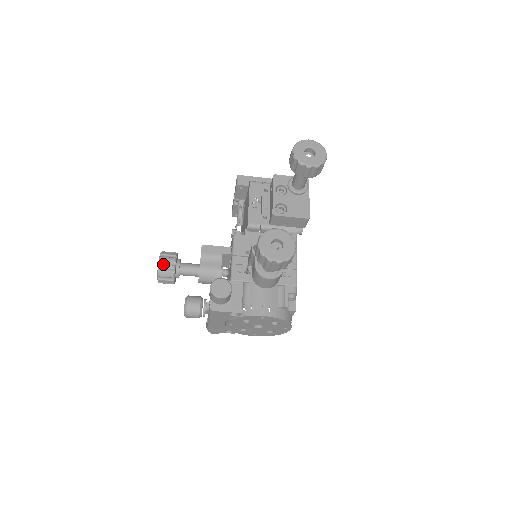
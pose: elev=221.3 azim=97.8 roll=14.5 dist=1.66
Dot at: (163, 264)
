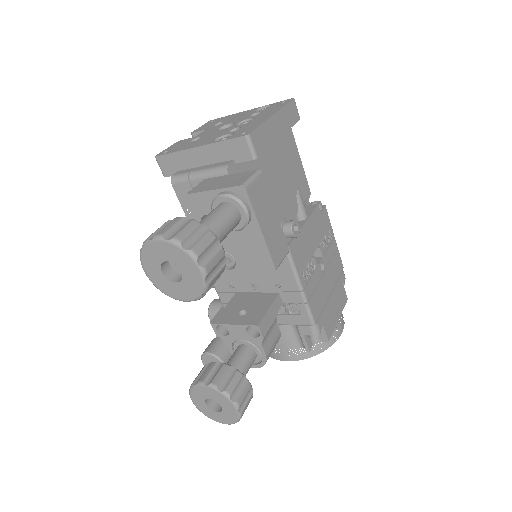
Dot at: occluded
